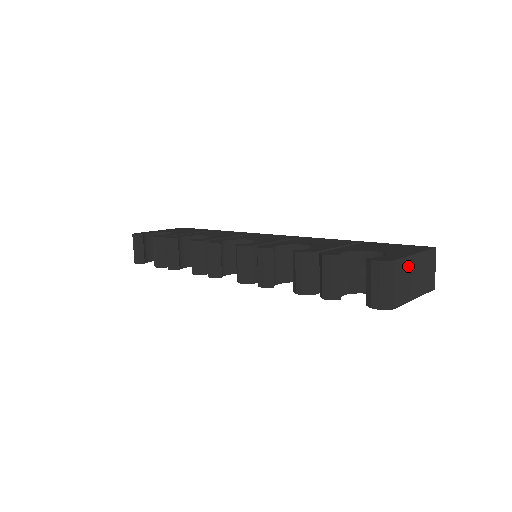
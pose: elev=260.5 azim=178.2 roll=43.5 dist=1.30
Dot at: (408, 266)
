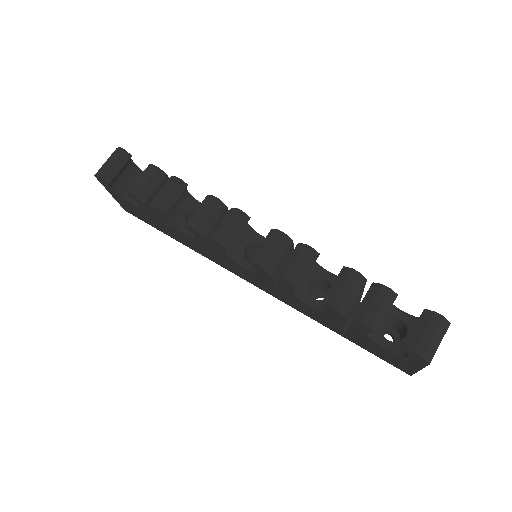
Dot at: occluded
